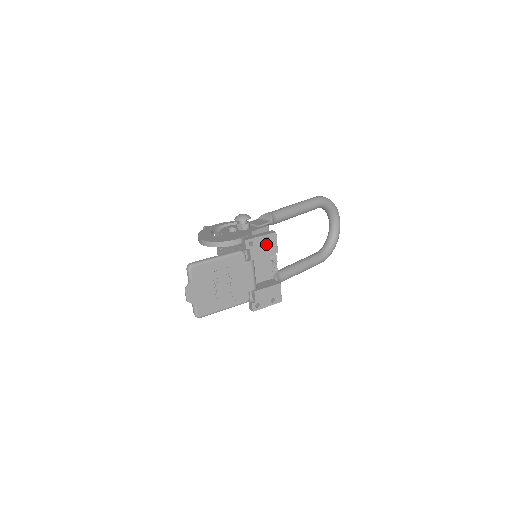
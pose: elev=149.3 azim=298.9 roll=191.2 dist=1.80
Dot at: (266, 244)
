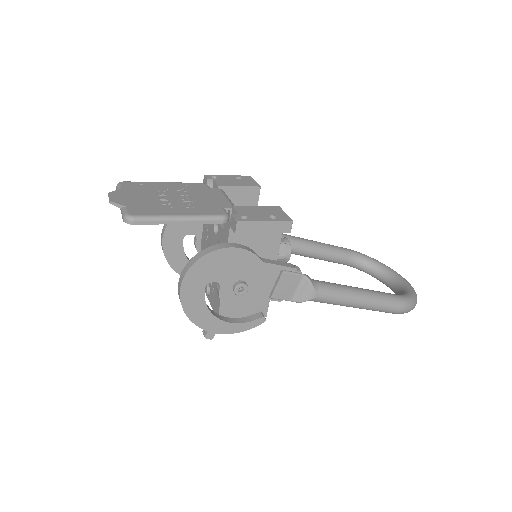
Dot at: (238, 180)
